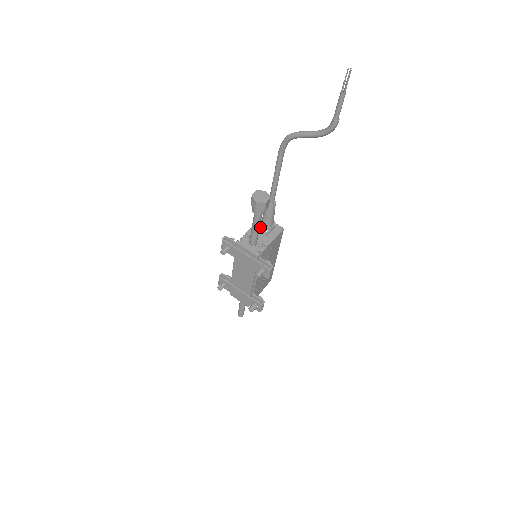
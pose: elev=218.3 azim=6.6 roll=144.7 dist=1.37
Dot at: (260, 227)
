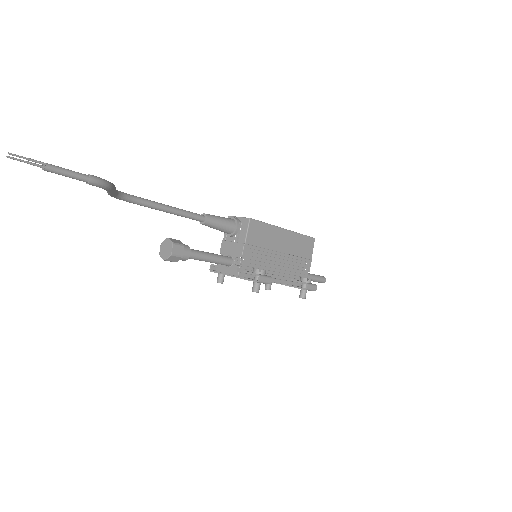
Dot at: (228, 235)
